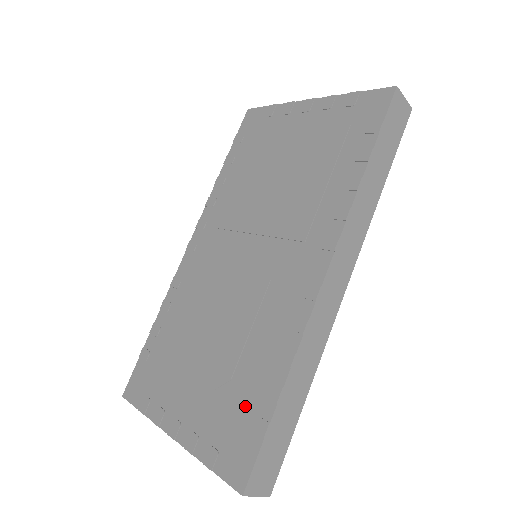
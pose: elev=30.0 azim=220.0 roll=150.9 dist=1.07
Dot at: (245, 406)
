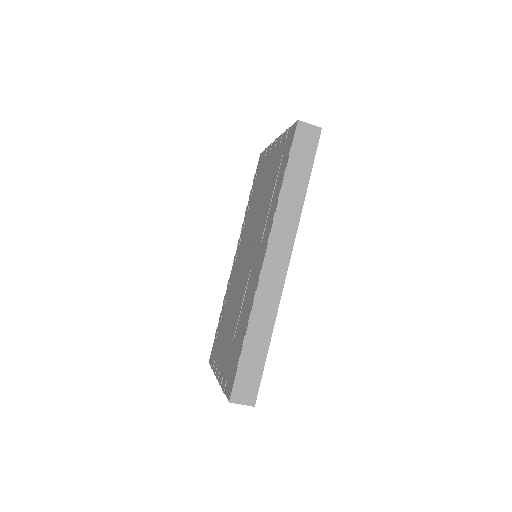
Dot at: (235, 351)
